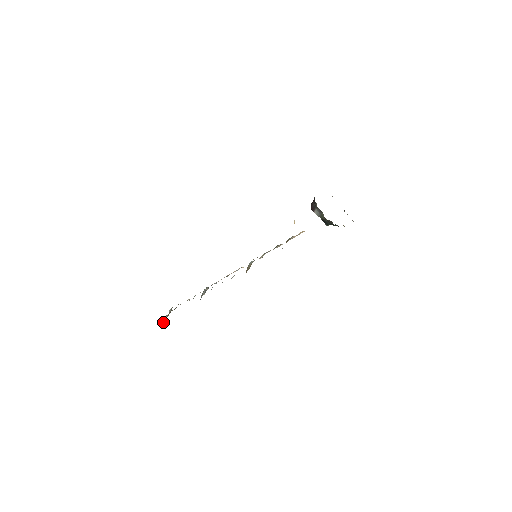
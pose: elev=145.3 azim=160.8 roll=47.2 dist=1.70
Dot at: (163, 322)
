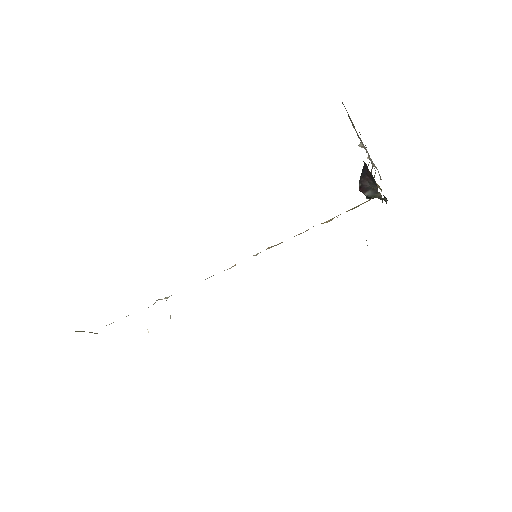
Dot at: occluded
